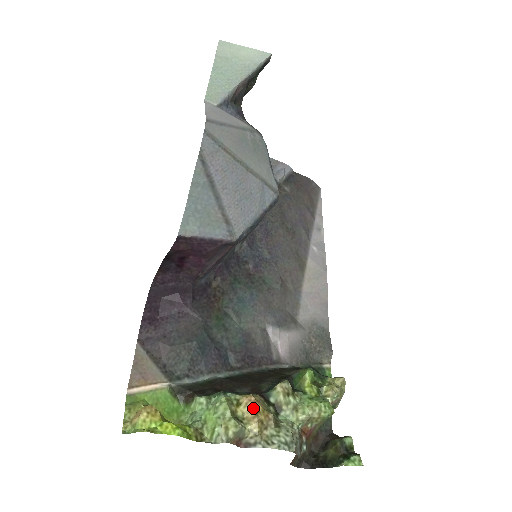
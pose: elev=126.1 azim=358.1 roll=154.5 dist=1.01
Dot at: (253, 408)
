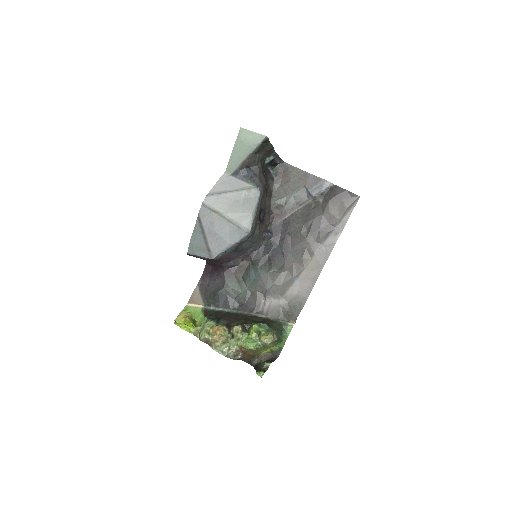
Dot at: (215, 332)
